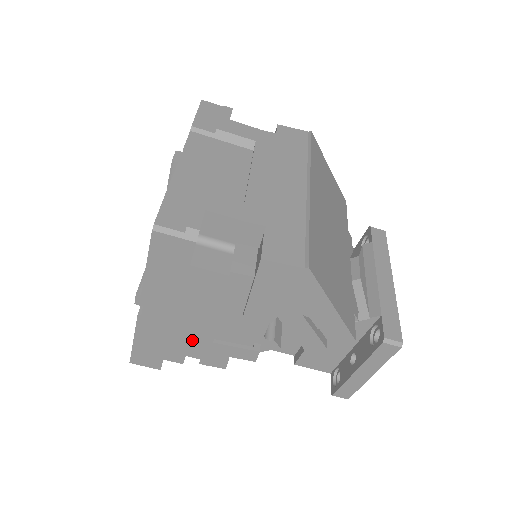
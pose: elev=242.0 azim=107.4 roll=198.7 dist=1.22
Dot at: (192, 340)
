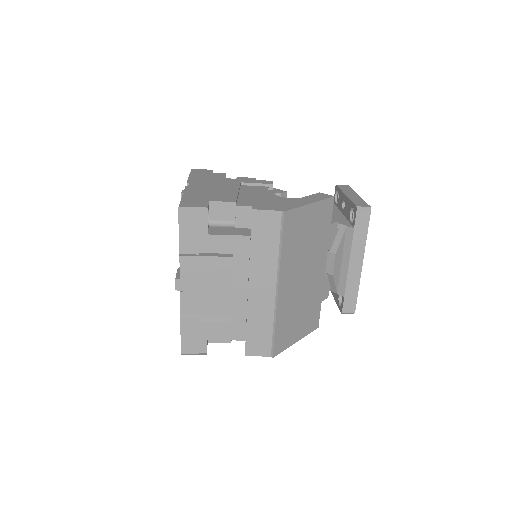
Dot at: occluded
